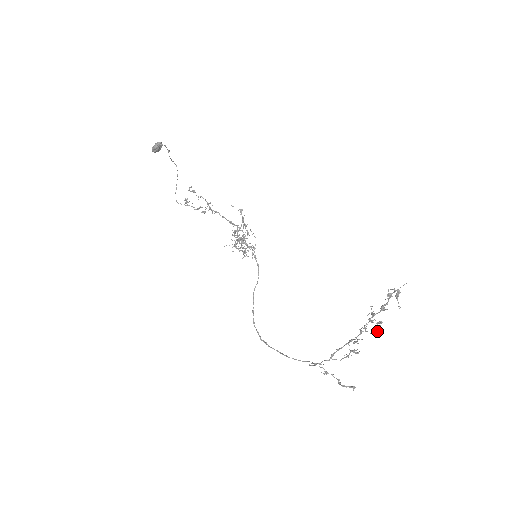
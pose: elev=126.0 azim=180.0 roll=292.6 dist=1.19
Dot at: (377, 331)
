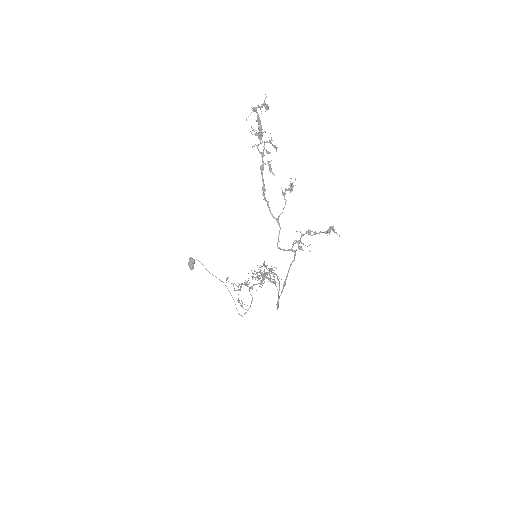
Dot at: (271, 140)
